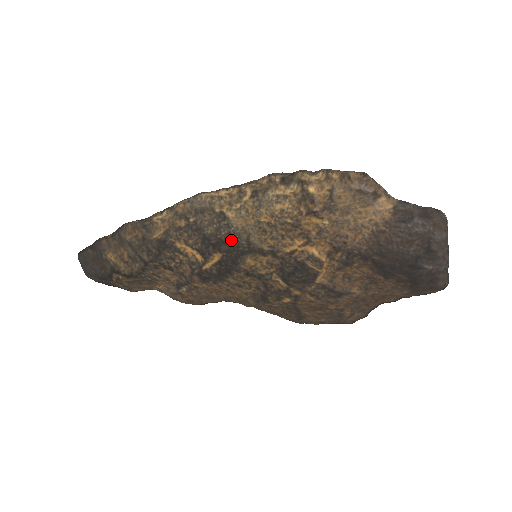
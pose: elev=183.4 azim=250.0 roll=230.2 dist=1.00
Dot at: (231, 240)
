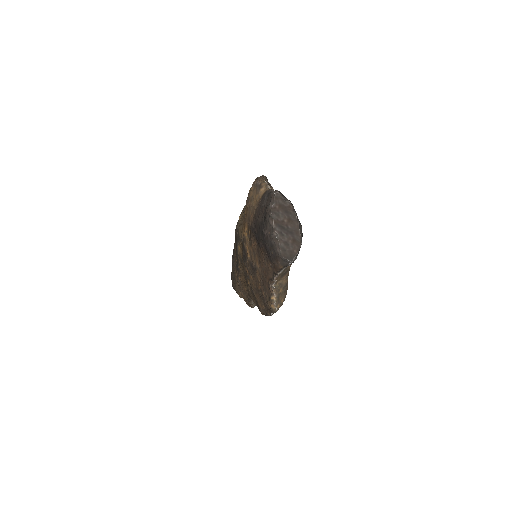
Dot at: occluded
